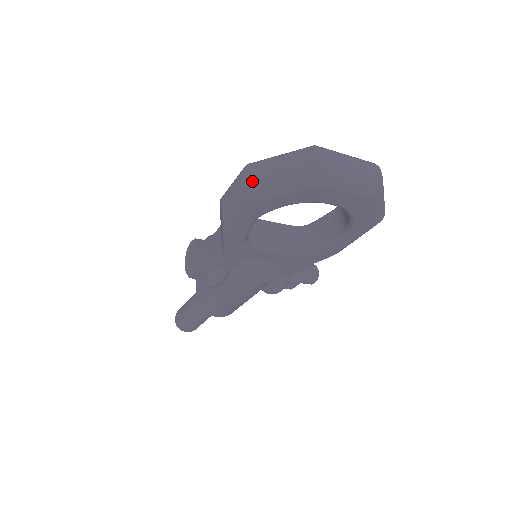
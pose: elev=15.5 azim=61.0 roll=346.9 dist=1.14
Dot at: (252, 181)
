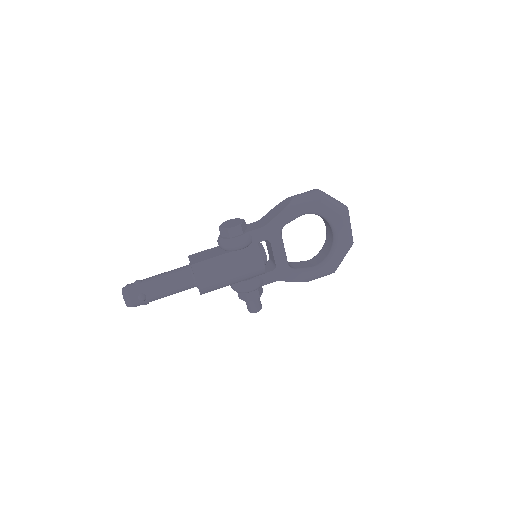
Dot at: (322, 192)
